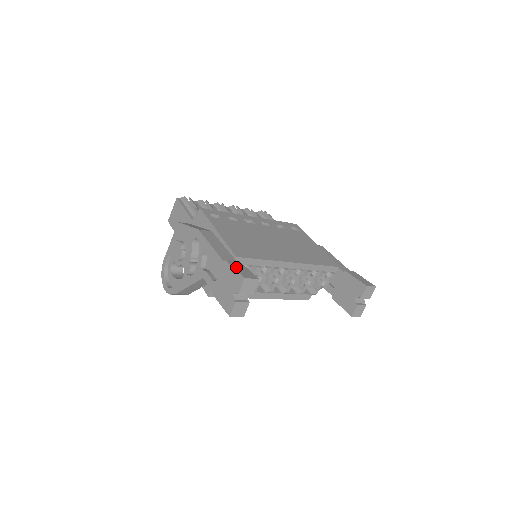
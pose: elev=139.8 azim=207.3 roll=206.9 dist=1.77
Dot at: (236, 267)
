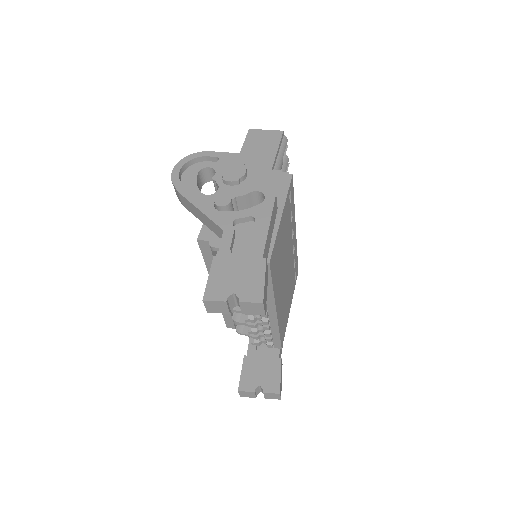
Dot at: (266, 279)
